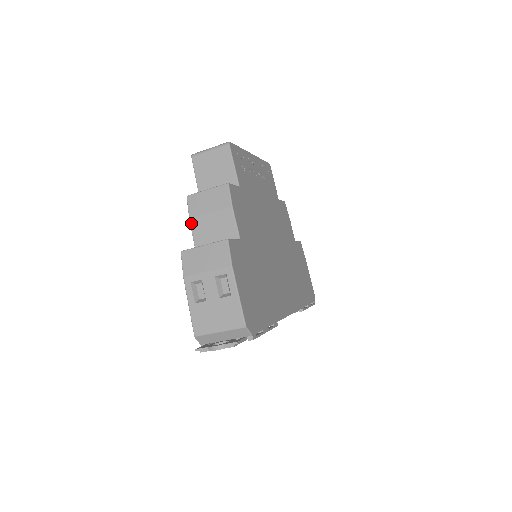
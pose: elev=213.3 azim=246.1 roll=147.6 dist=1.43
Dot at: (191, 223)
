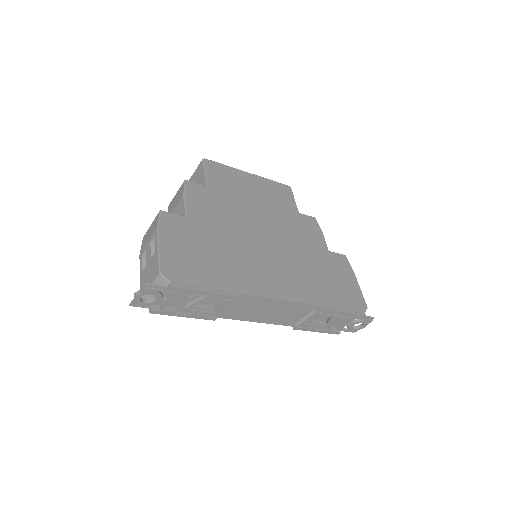
Dot at: occluded
